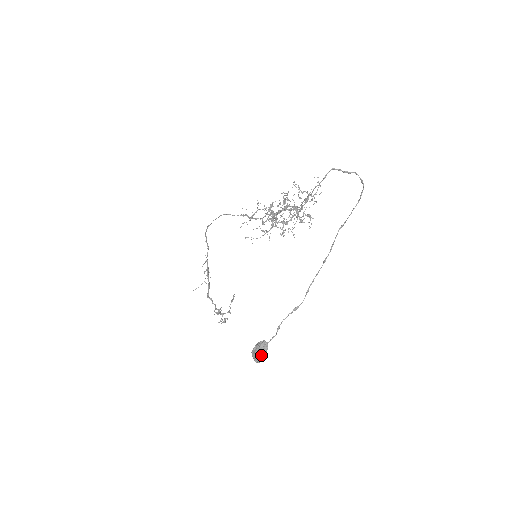
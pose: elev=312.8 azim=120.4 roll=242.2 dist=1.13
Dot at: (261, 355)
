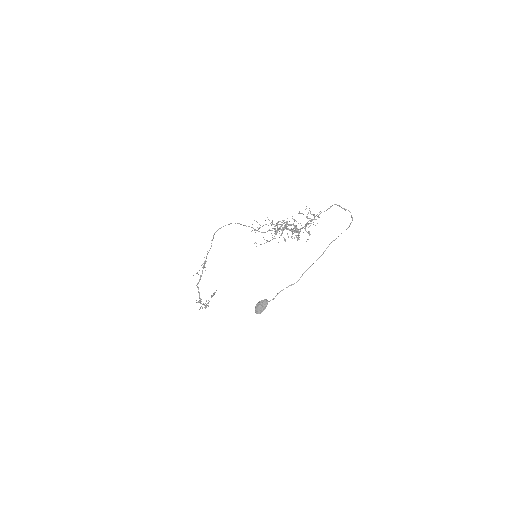
Dot at: (262, 309)
